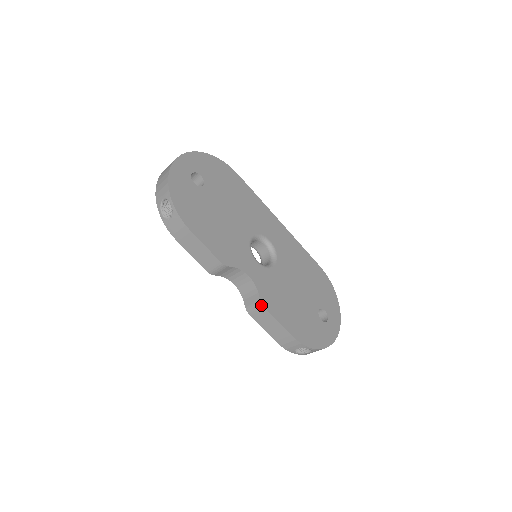
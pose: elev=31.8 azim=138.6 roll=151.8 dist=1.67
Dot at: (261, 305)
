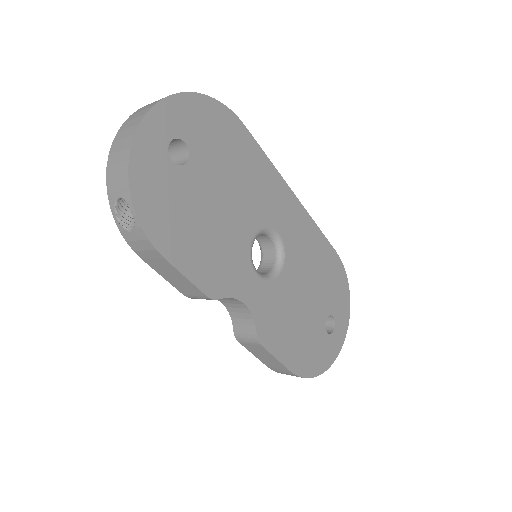
Dot at: (257, 342)
